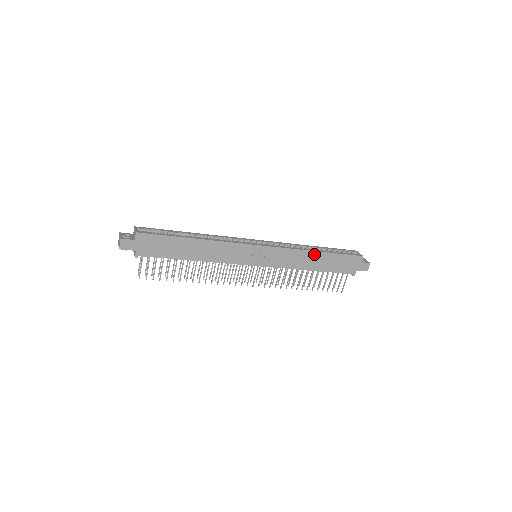
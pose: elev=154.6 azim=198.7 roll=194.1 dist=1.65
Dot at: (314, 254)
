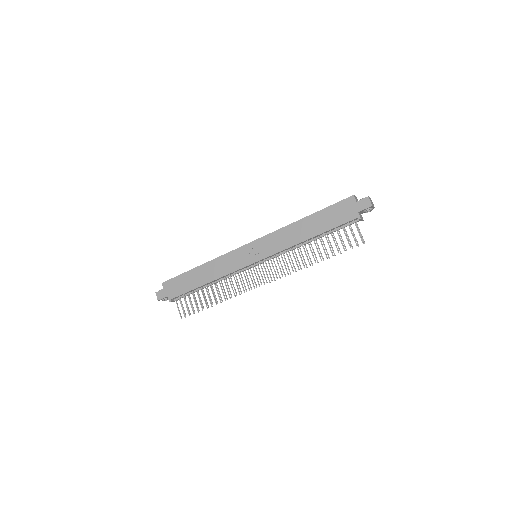
Dot at: (300, 223)
